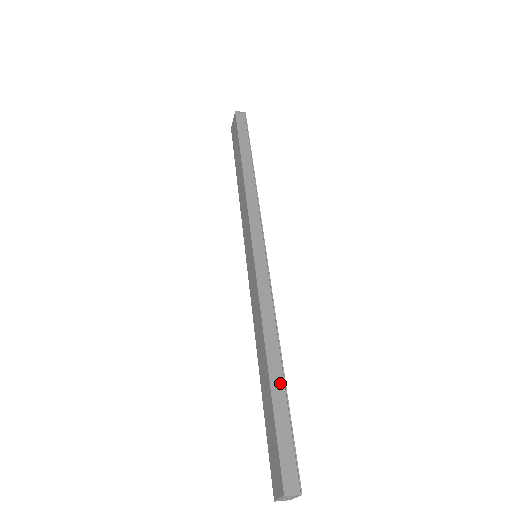
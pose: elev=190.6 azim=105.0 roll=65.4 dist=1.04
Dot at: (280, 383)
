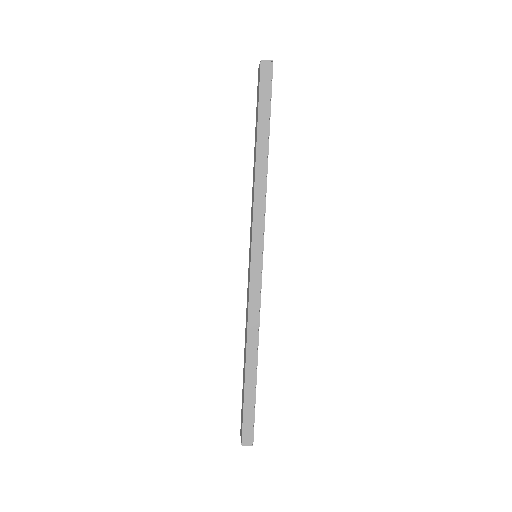
Dot at: (253, 376)
